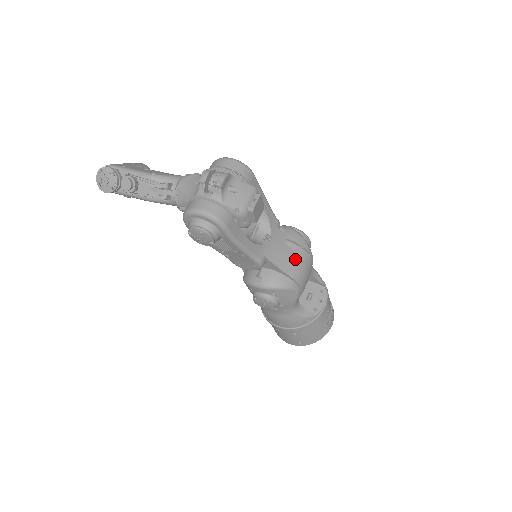
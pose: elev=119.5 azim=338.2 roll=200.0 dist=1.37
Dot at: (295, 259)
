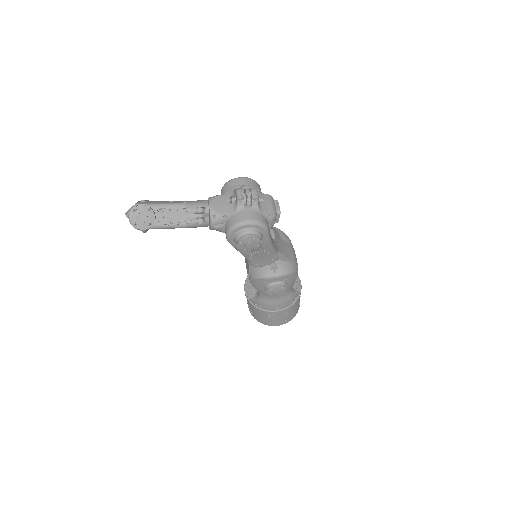
Dot at: (290, 248)
